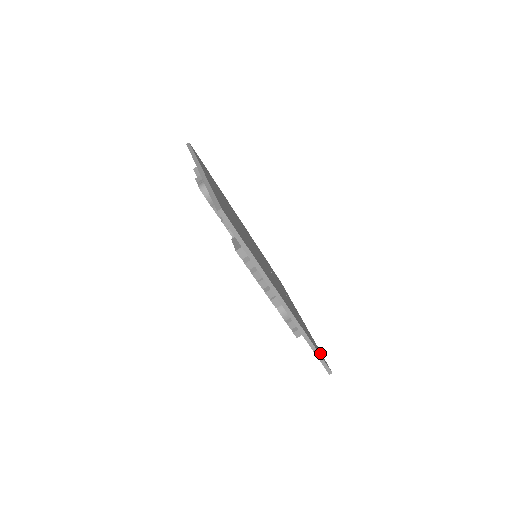
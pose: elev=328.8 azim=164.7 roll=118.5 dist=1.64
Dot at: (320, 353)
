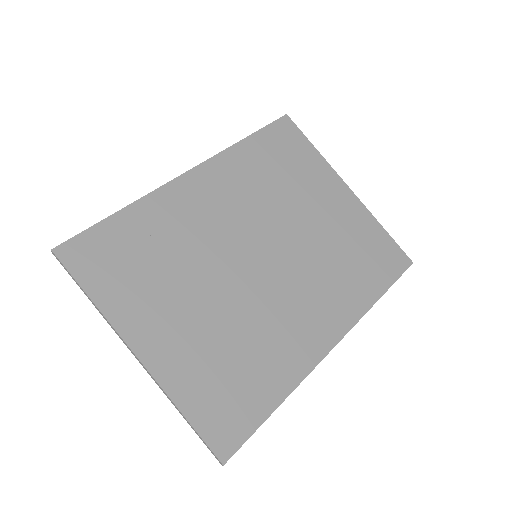
Dot at: (391, 261)
